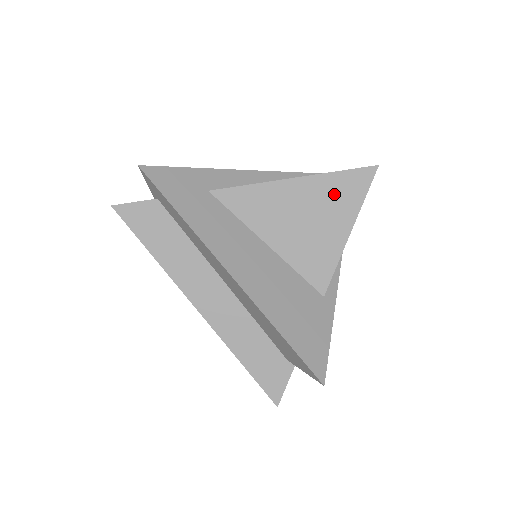
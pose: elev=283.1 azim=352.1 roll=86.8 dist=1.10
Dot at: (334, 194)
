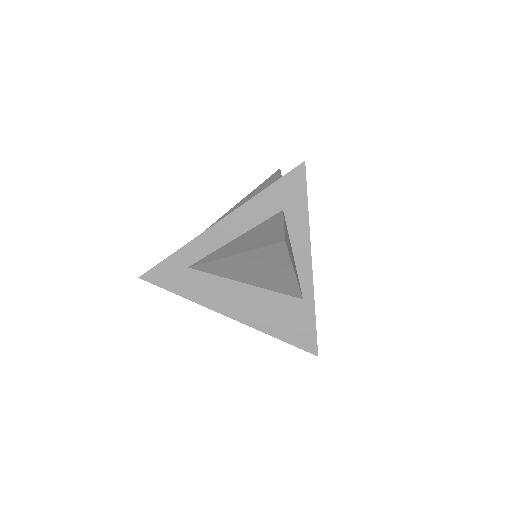
Dot at: (266, 259)
